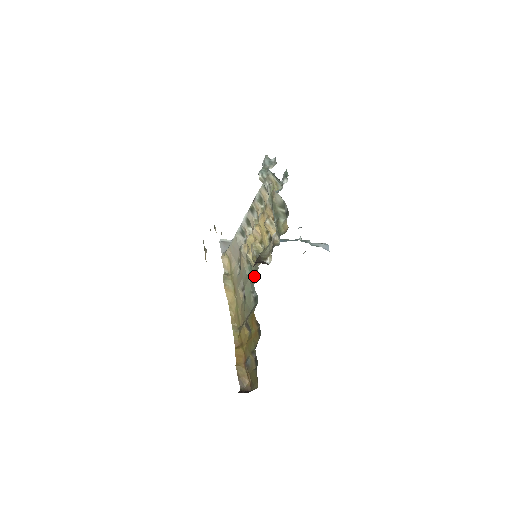
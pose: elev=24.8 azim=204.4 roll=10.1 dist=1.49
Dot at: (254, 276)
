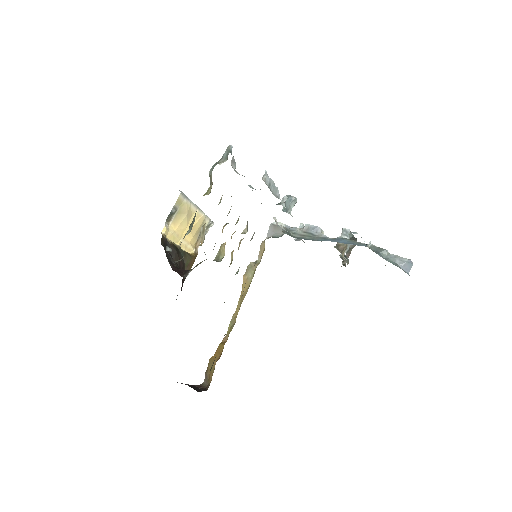
Dot at: occluded
